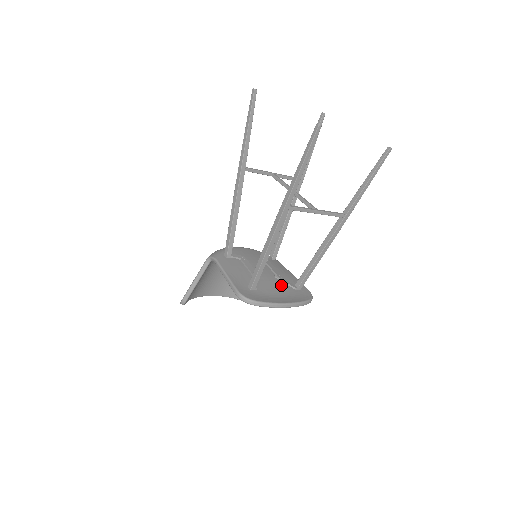
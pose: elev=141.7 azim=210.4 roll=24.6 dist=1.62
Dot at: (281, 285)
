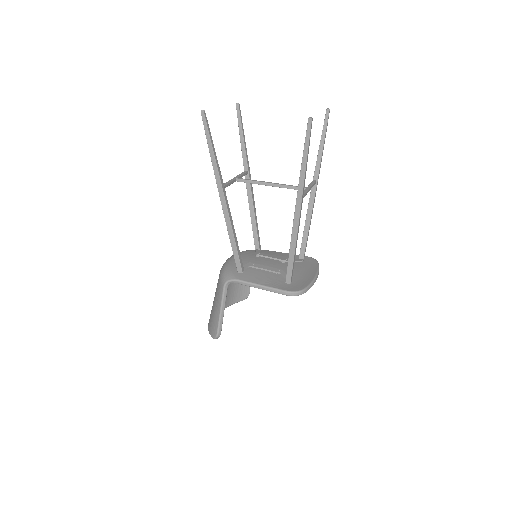
Dot at: occluded
